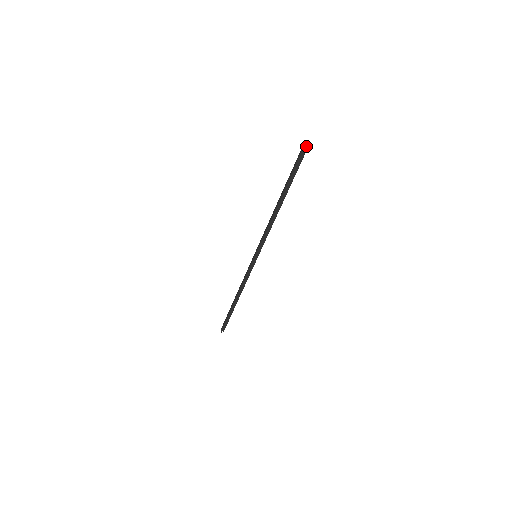
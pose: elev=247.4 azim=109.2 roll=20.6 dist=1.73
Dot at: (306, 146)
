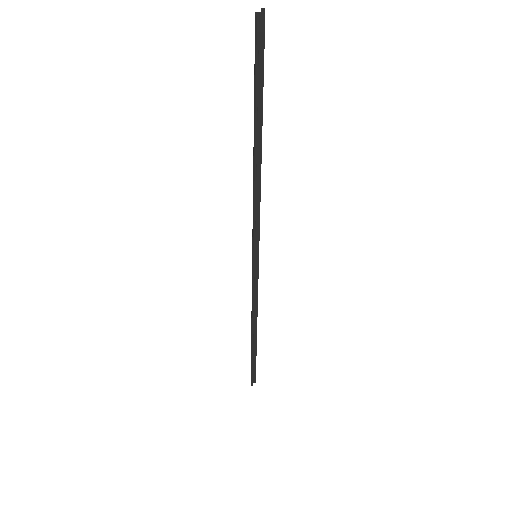
Dot at: (263, 9)
